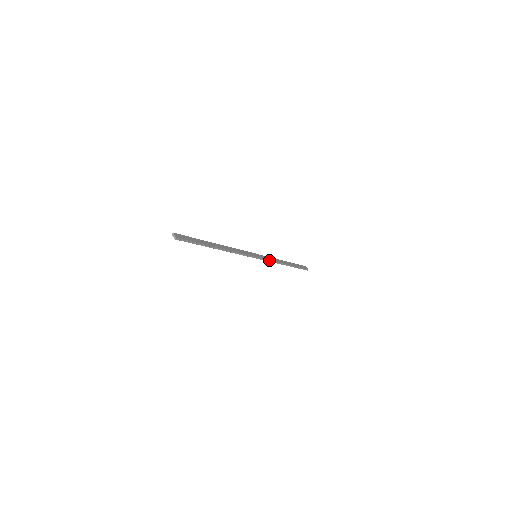
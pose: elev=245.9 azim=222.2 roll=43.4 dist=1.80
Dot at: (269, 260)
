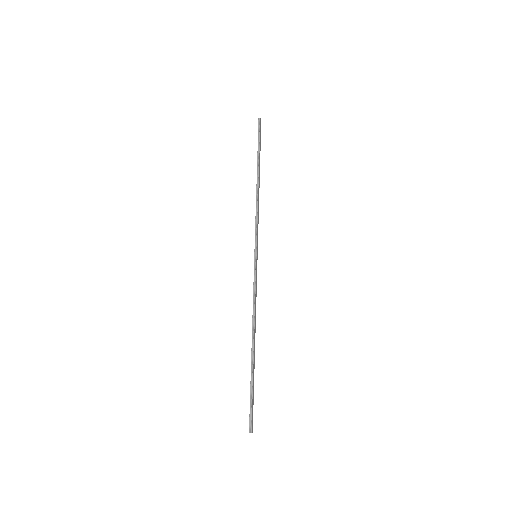
Dot at: occluded
